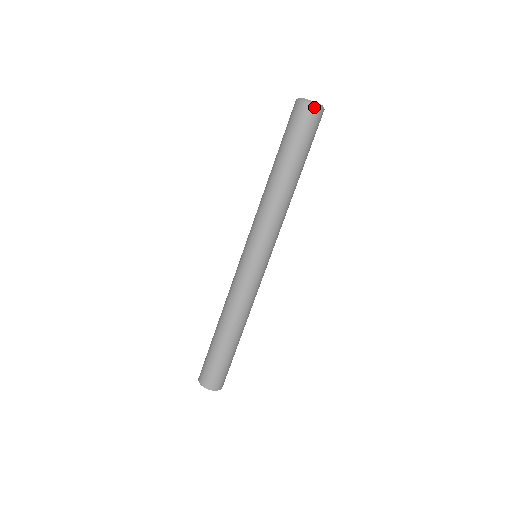
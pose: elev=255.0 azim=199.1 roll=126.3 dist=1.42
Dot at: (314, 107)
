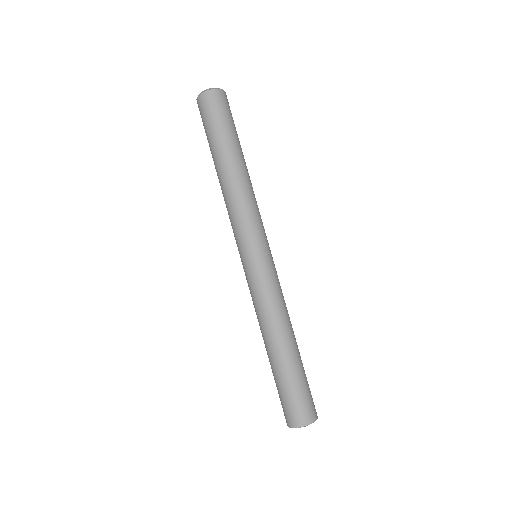
Dot at: (204, 95)
